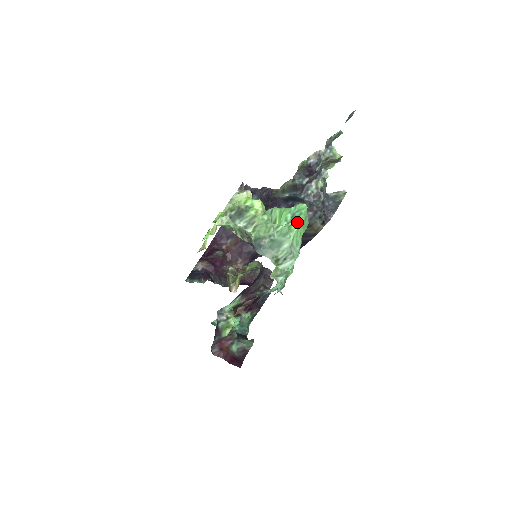
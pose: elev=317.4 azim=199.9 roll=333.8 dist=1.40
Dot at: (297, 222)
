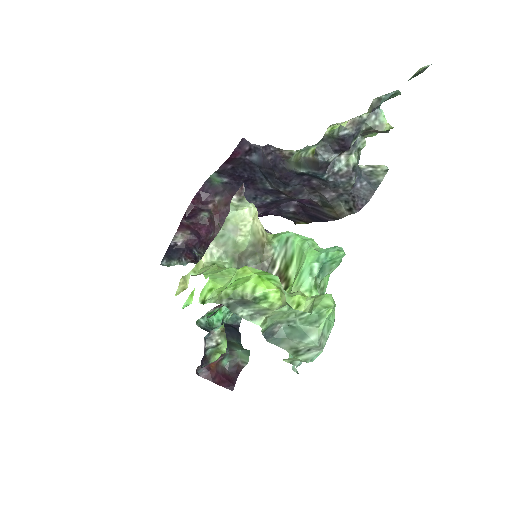
Dot at: (333, 306)
